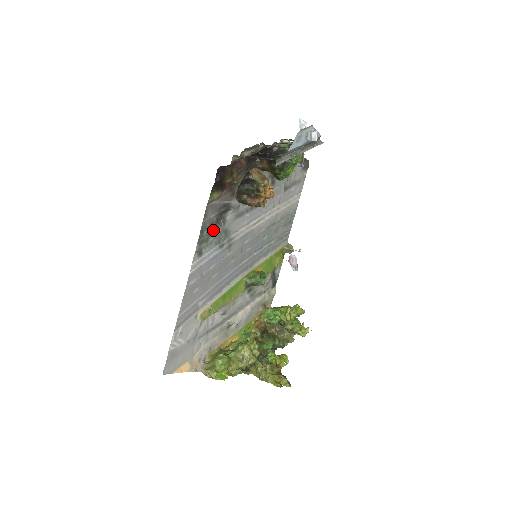
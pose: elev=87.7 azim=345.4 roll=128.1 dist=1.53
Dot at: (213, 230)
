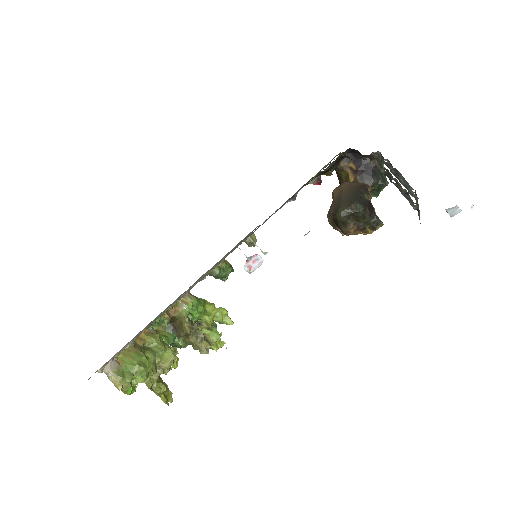
Dot at: (269, 217)
